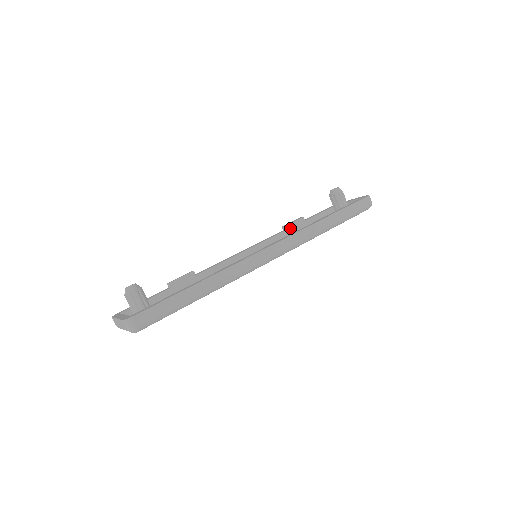
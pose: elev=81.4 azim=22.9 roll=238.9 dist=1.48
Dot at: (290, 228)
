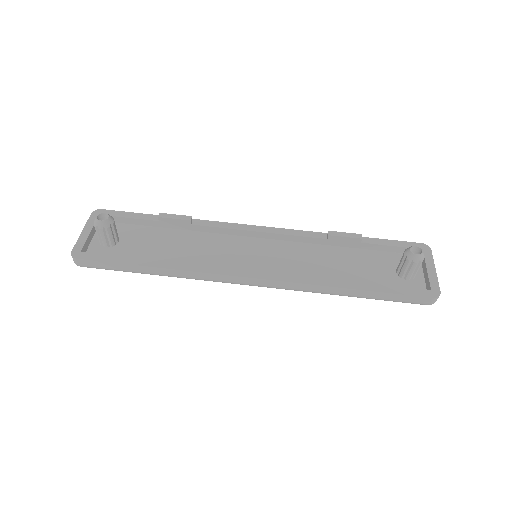
Dot at: (335, 240)
